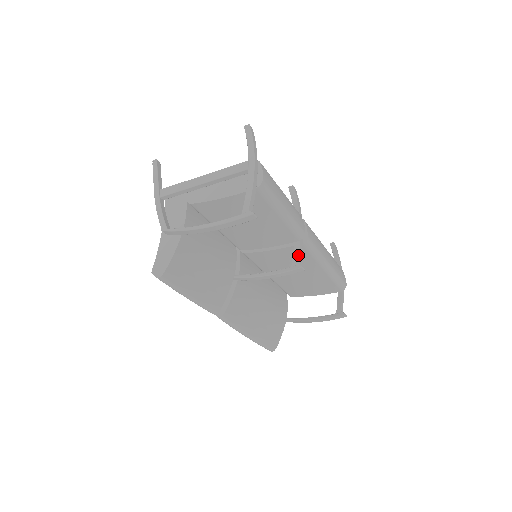
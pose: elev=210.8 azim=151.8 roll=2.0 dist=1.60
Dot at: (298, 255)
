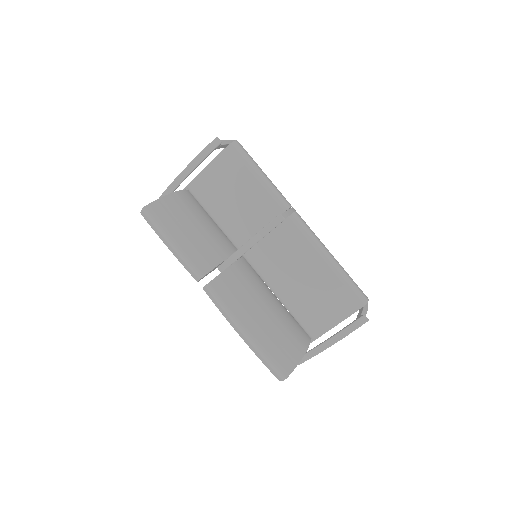
Dot at: occluded
